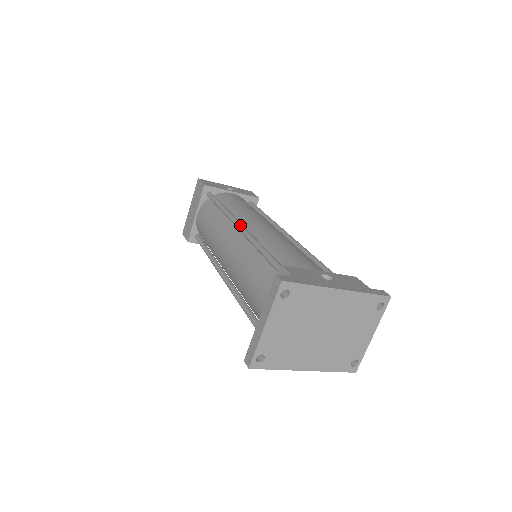
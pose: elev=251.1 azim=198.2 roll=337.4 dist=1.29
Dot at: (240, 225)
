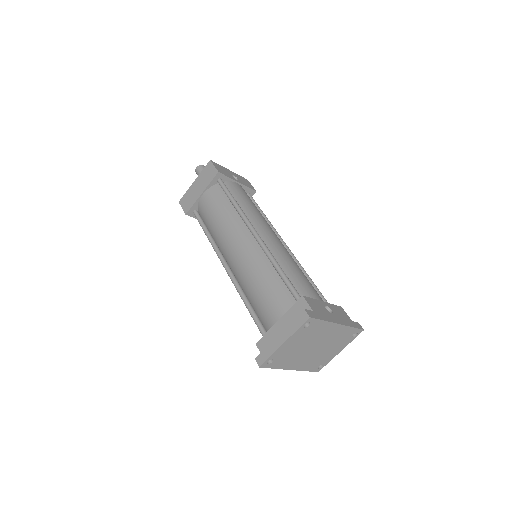
Dot at: (256, 233)
